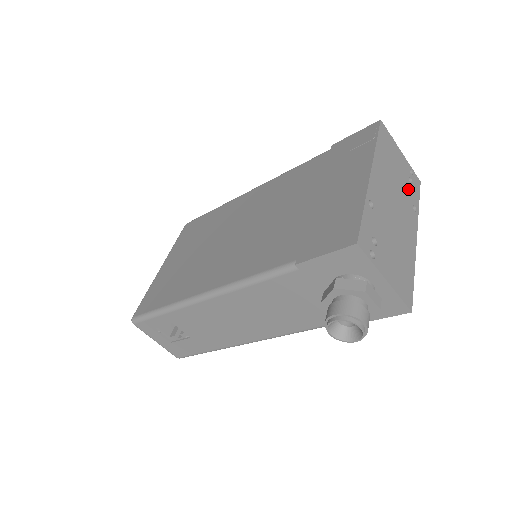
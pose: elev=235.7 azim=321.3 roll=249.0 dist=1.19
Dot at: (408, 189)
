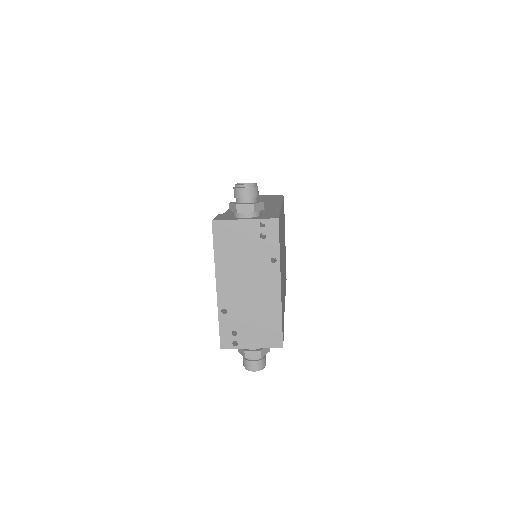
Dot at: (261, 250)
